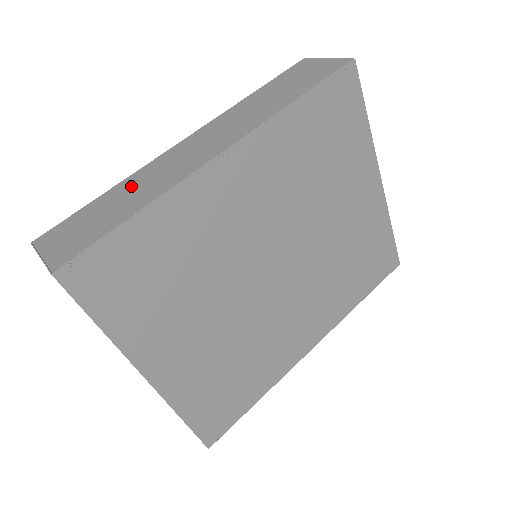
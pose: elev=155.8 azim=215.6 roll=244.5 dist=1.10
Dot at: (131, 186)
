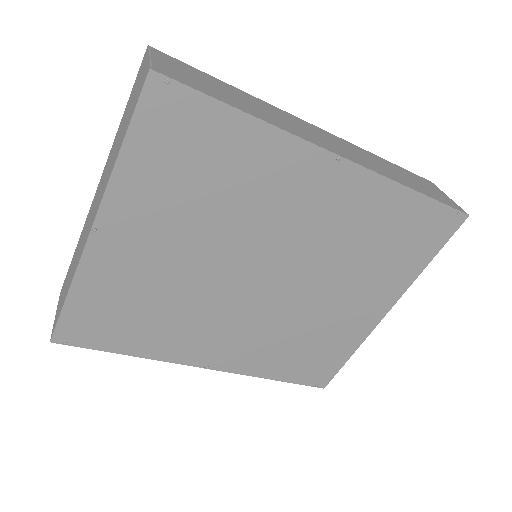
Dot at: (254, 101)
